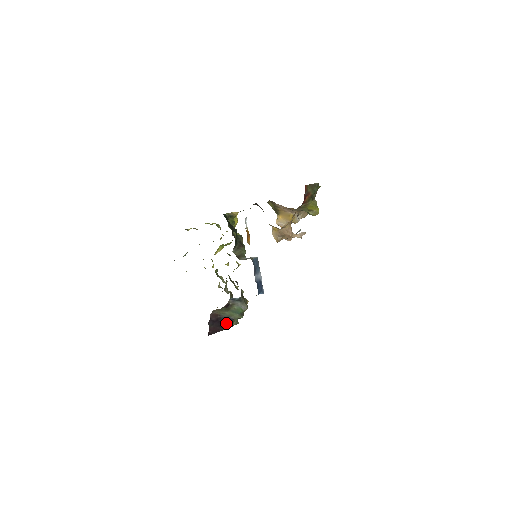
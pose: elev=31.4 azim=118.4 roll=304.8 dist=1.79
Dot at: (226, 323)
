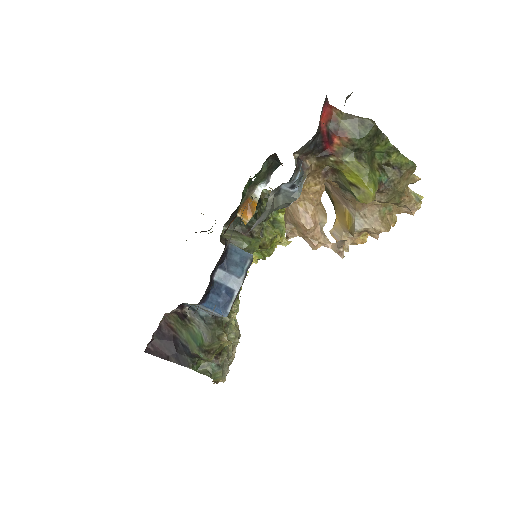
Dot at: (183, 354)
